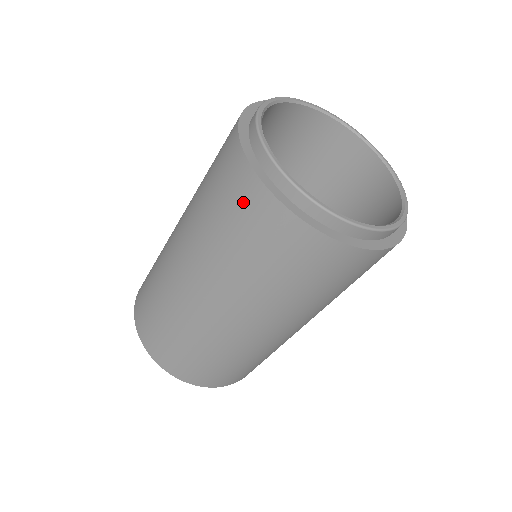
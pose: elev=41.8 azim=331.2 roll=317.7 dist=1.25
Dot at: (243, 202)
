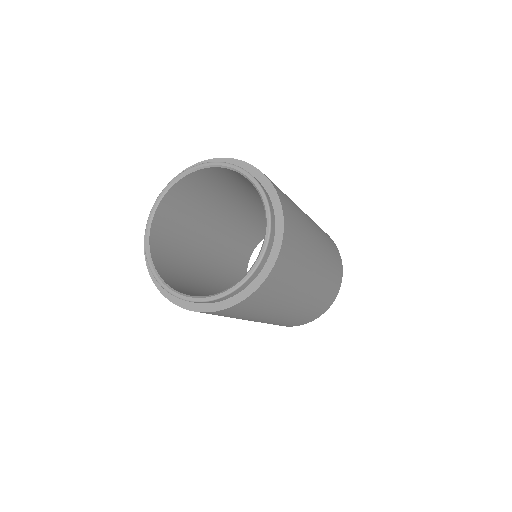
Dot at: (212, 314)
